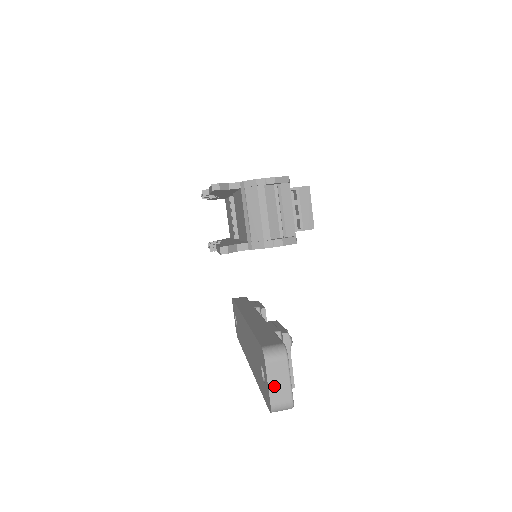
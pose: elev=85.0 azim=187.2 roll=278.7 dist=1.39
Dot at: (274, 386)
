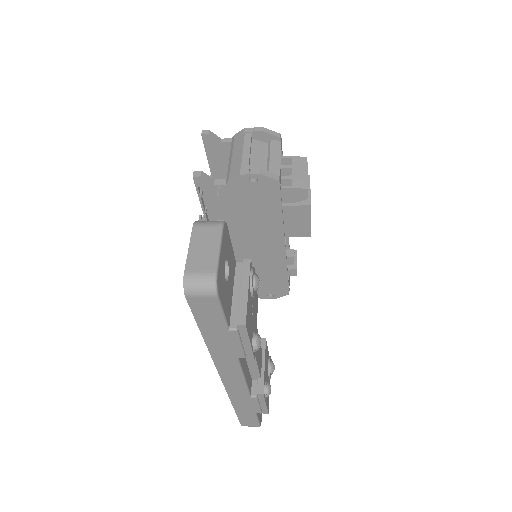
Dot at: (196, 252)
